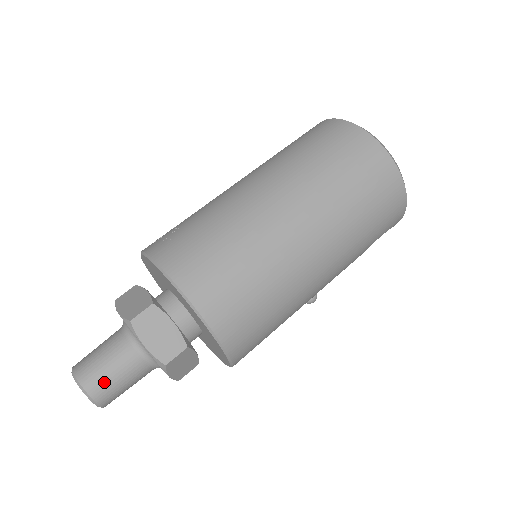
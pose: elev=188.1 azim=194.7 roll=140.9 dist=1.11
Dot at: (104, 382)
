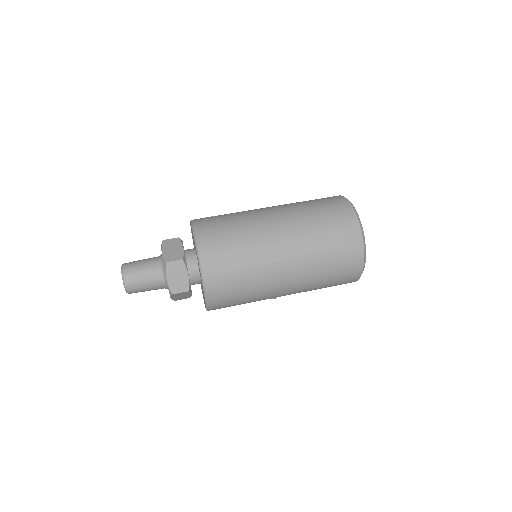
Dot at: (136, 283)
